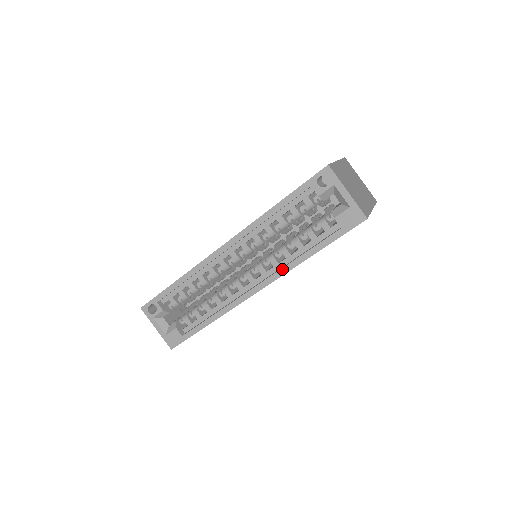
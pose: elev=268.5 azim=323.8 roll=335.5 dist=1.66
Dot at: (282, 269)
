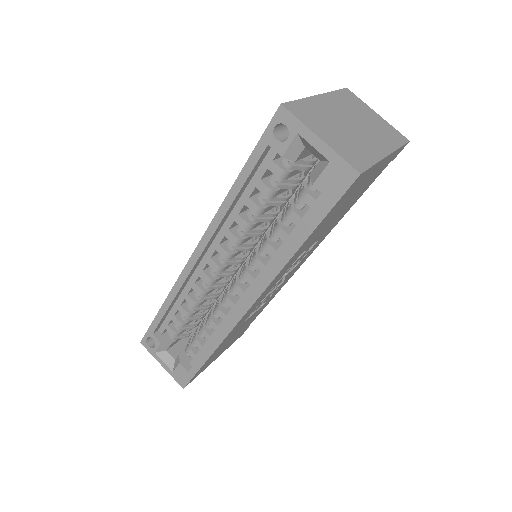
Dot at: (268, 273)
